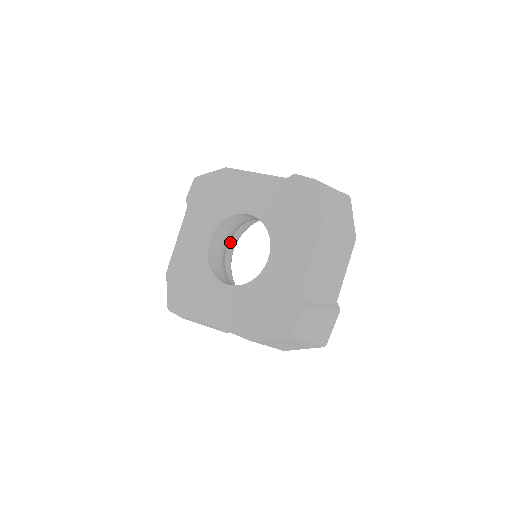
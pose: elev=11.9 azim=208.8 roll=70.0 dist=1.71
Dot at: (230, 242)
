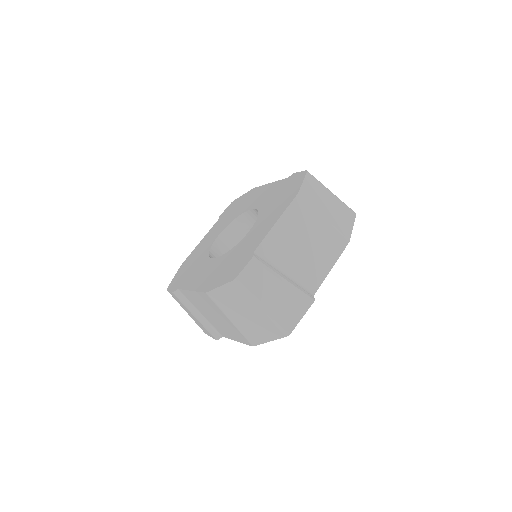
Dot at: occluded
